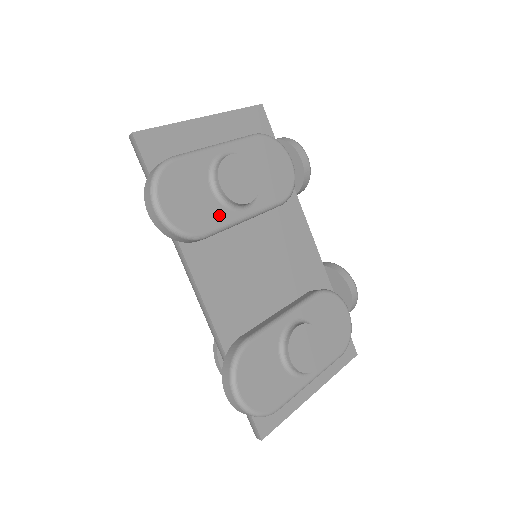
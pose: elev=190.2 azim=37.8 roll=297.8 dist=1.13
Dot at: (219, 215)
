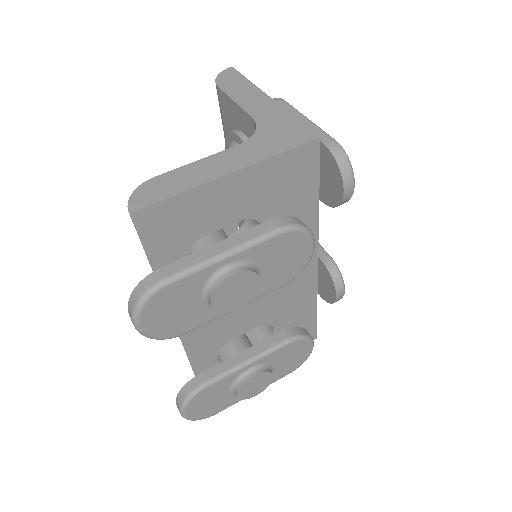
Dot at: (204, 316)
